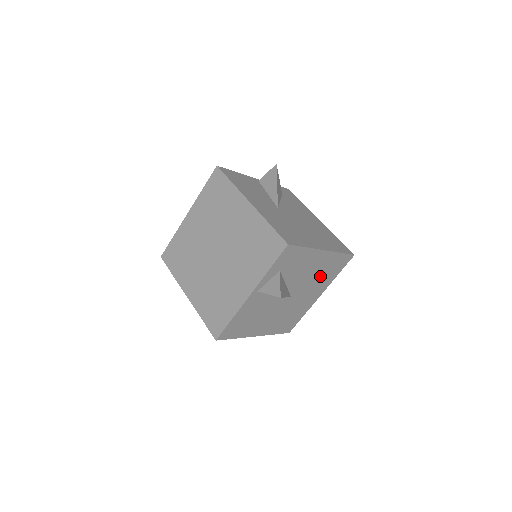
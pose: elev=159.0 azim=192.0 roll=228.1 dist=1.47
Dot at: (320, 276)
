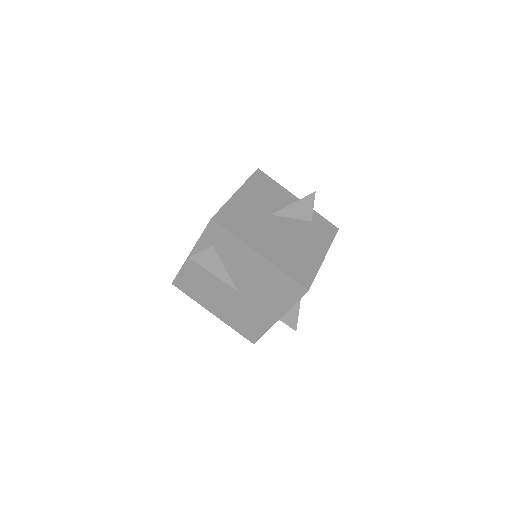
Dot at: (268, 289)
